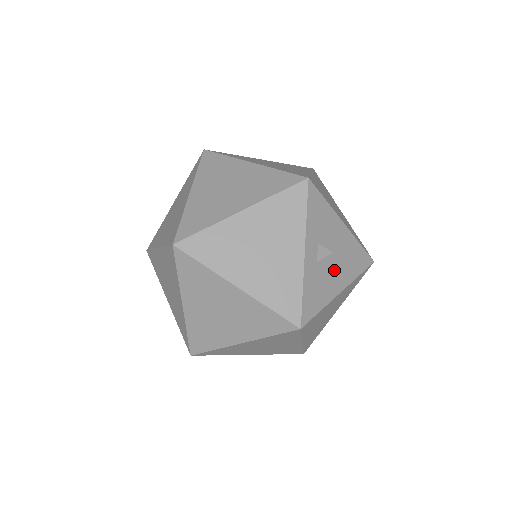
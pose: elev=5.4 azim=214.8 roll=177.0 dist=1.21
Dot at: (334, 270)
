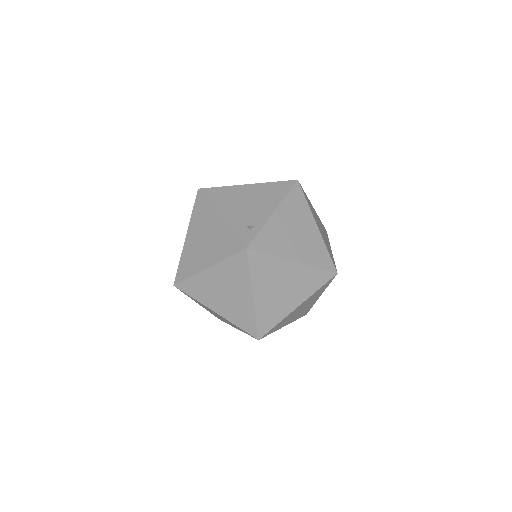
Dot at: occluded
